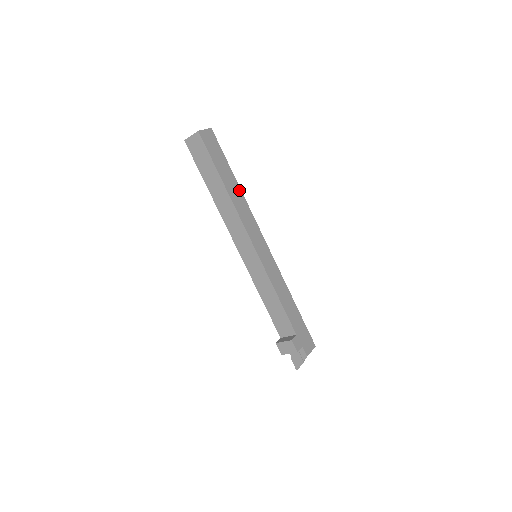
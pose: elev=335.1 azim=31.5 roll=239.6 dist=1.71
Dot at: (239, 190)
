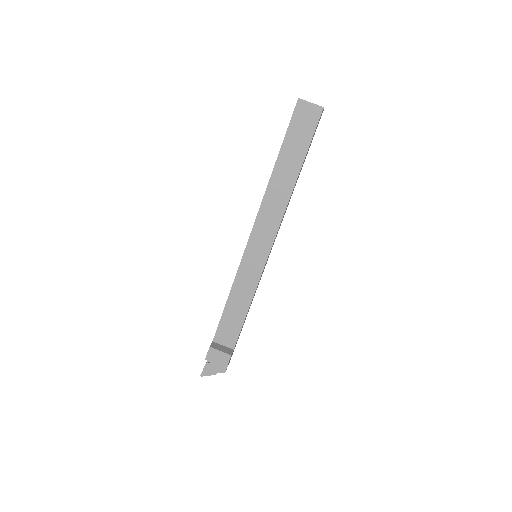
Dot at: occluded
